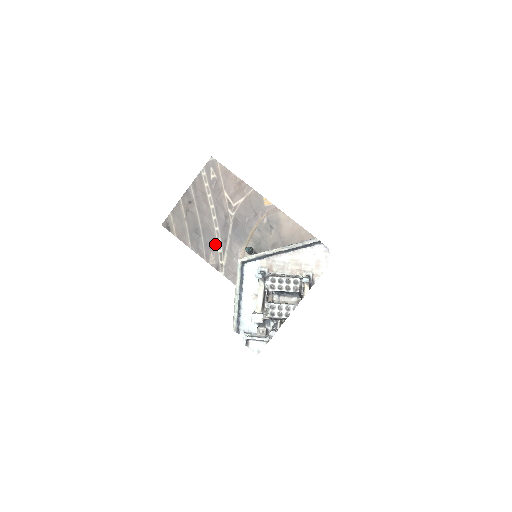
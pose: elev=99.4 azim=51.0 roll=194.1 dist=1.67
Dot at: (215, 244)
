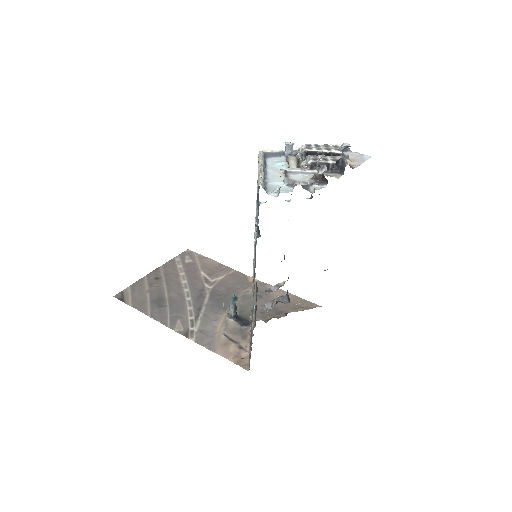
Dot at: (185, 312)
